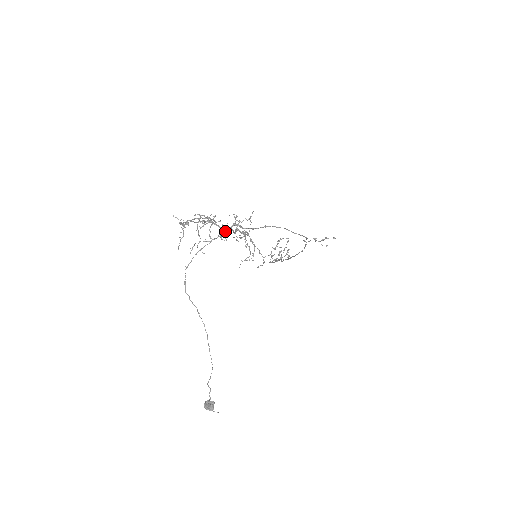
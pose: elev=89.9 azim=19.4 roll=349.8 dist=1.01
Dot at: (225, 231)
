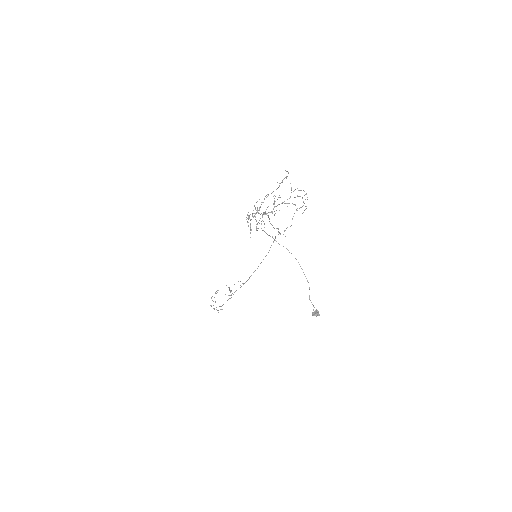
Dot at: (267, 213)
